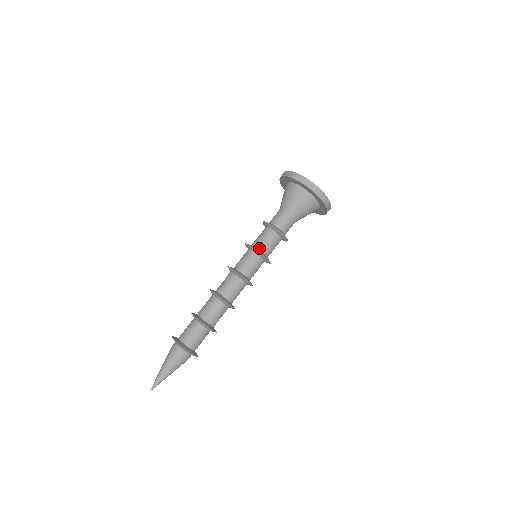
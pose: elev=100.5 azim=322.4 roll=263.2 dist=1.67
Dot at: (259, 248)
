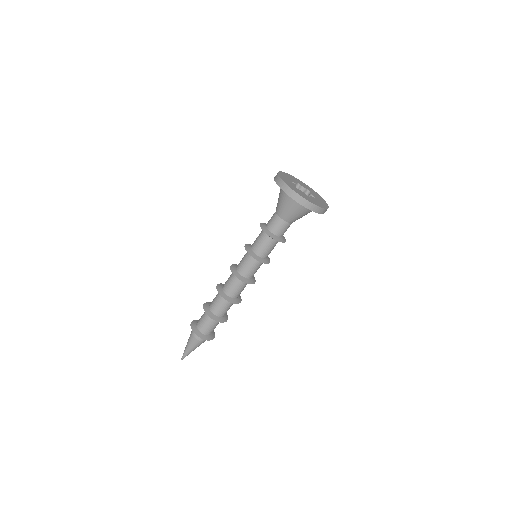
Dot at: (264, 258)
